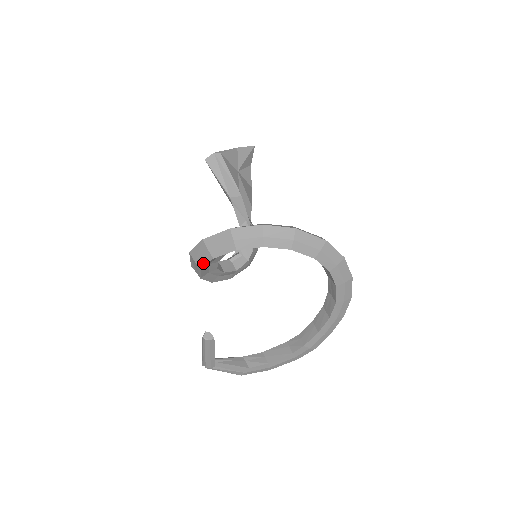
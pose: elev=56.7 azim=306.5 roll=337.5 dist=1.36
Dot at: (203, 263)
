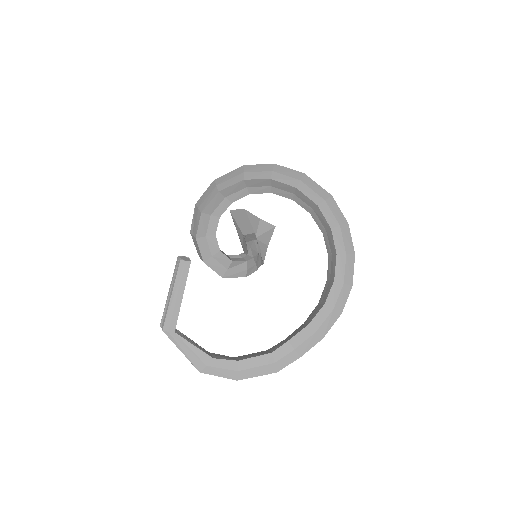
Dot at: (206, 203)
